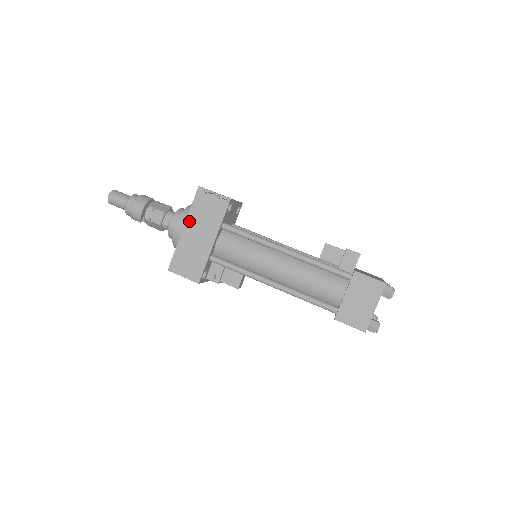
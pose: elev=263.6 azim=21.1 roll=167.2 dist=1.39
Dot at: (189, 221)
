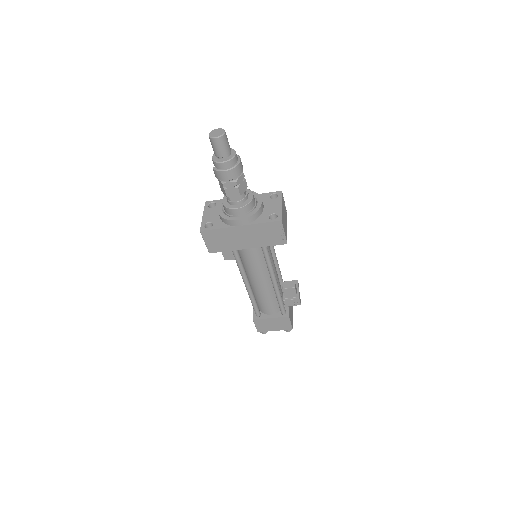
Dot at: (249, 227)
